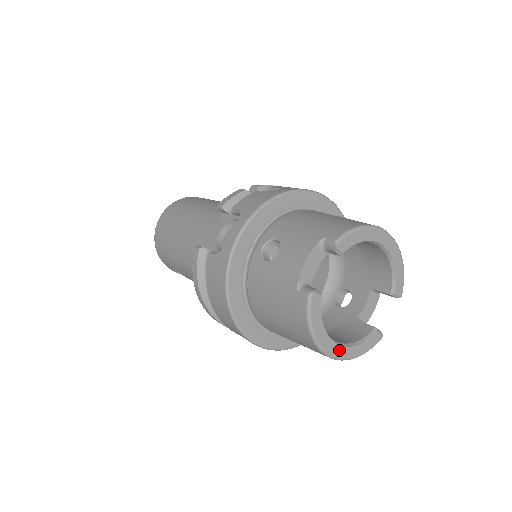
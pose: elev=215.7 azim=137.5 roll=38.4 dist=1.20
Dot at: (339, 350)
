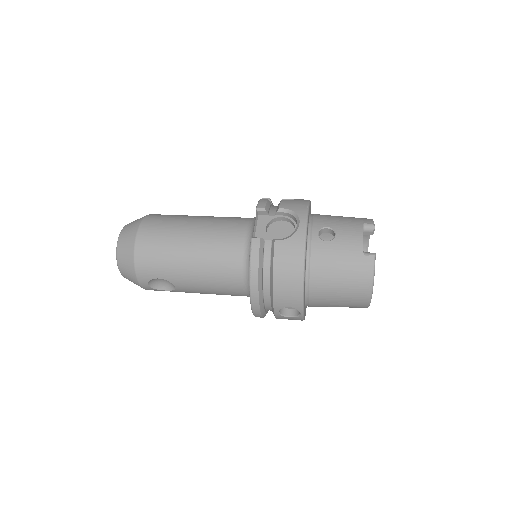
Dot at: occluded
